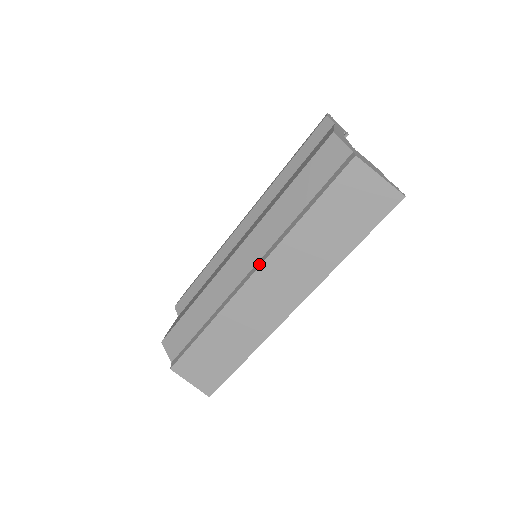
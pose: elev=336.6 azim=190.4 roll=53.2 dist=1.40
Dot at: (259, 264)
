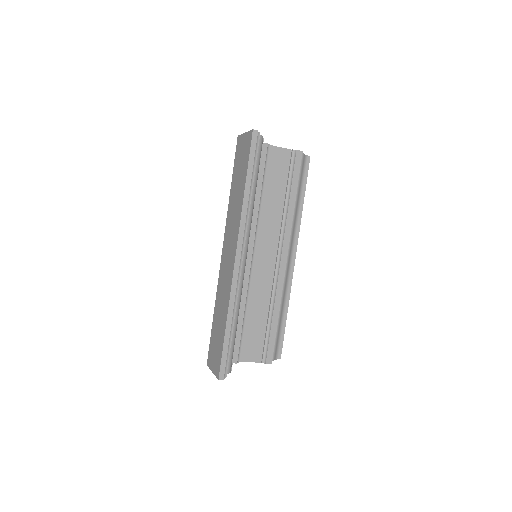
Dot at: occluded
